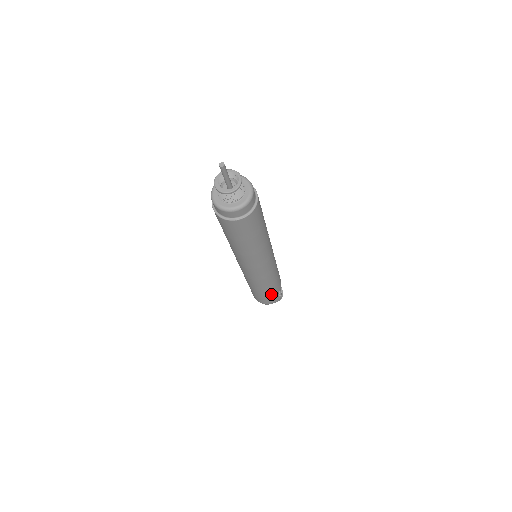
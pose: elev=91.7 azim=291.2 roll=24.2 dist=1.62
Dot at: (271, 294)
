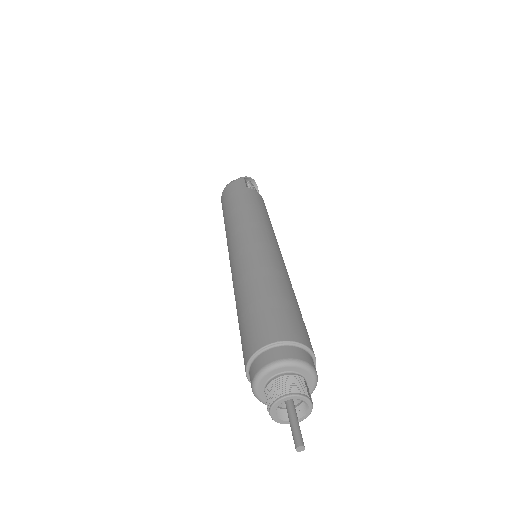
Dot at: occluded
